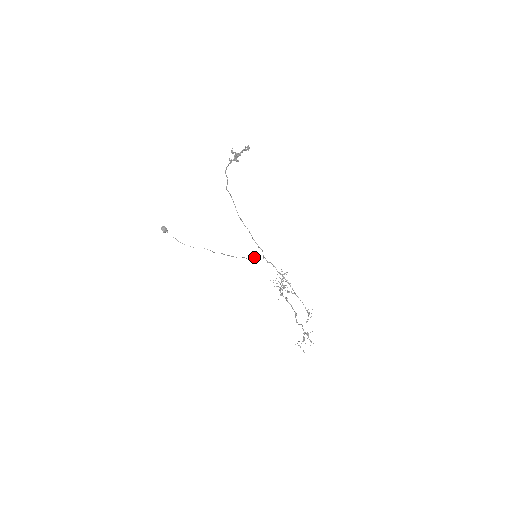
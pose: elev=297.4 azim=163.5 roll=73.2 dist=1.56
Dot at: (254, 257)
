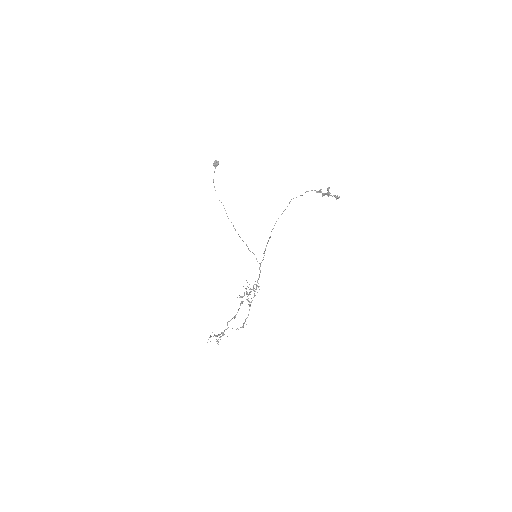
Dot at: occluded
